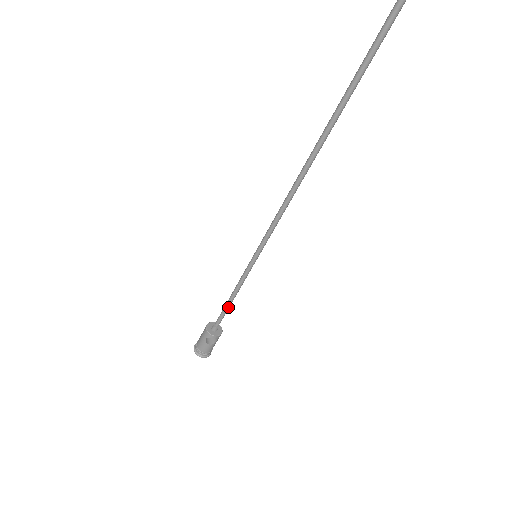
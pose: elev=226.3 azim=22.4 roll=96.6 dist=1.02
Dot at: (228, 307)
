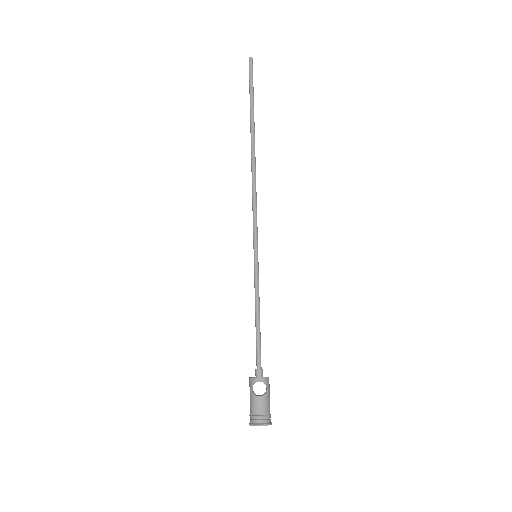
Dot at: (258, 331)
